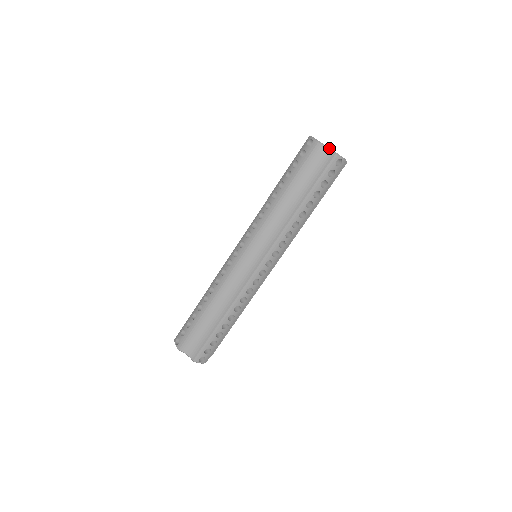
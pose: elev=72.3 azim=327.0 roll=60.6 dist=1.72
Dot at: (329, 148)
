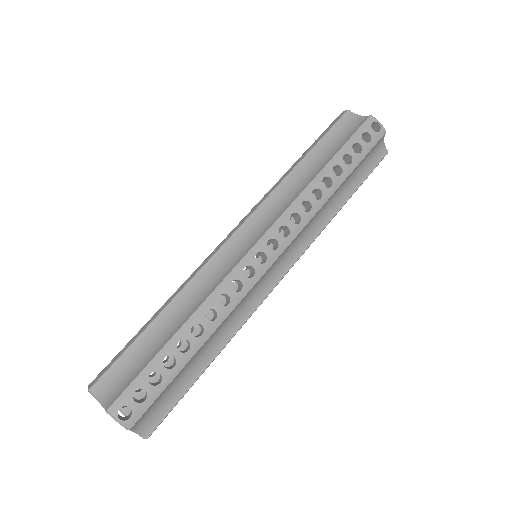
Dot at: occluded
